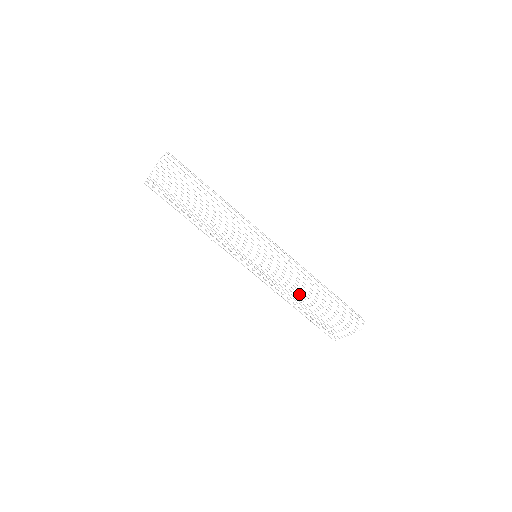
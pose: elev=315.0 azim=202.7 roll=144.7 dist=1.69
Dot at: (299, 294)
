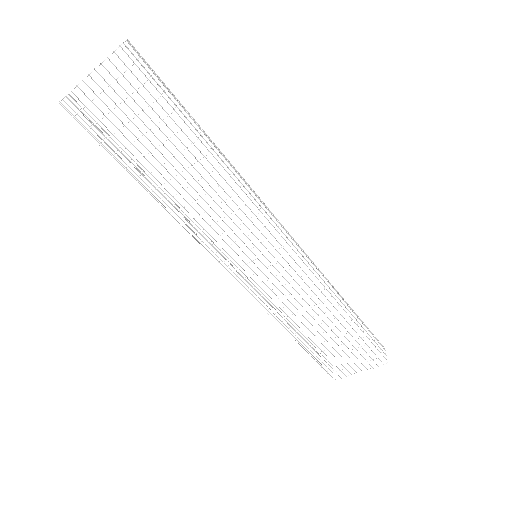
Dot at: (311, 316)
